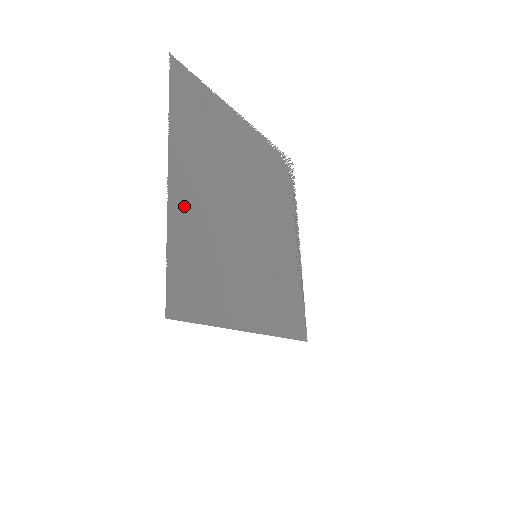
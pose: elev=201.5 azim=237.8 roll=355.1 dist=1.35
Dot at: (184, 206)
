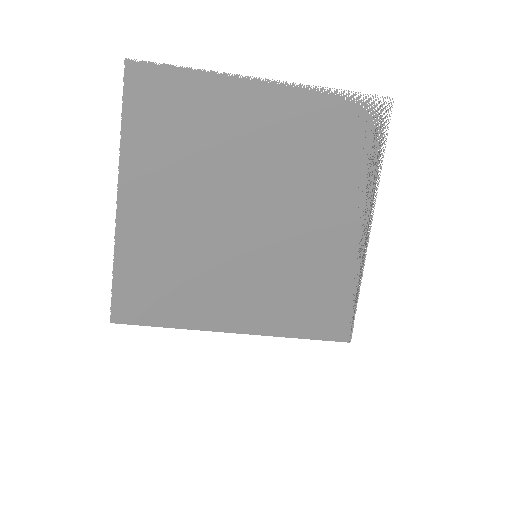
Dot at: (138, 226)
